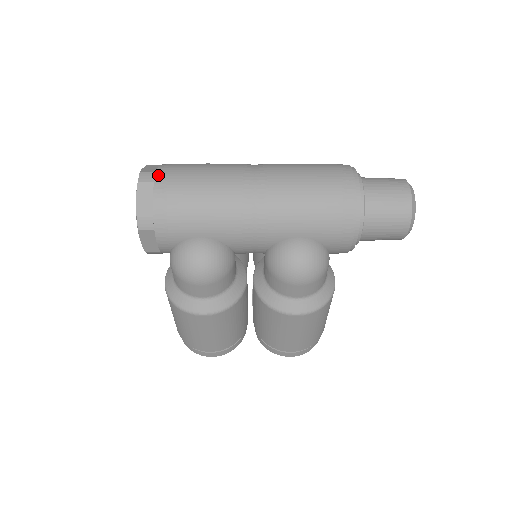
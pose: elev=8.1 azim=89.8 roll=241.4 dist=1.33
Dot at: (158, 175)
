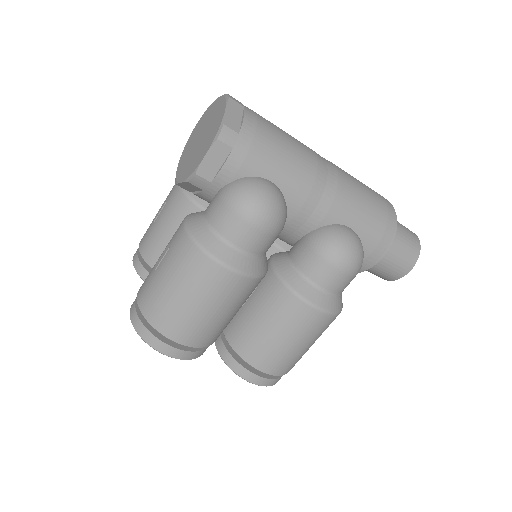
Dot at: (245, 106)
